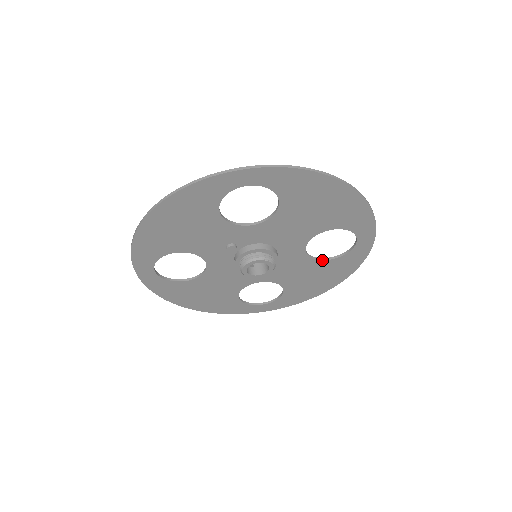
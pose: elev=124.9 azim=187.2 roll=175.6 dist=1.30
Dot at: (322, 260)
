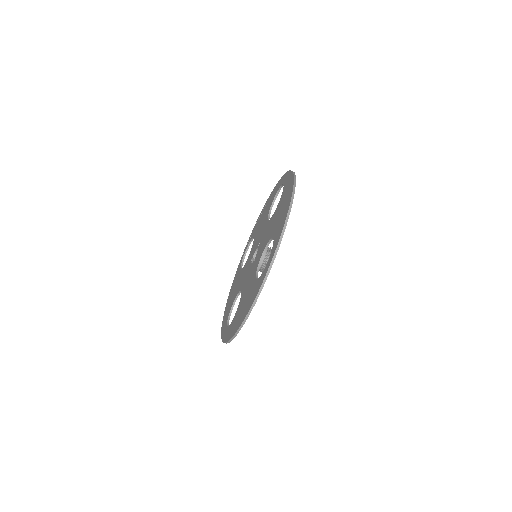
Dot at: occluded
